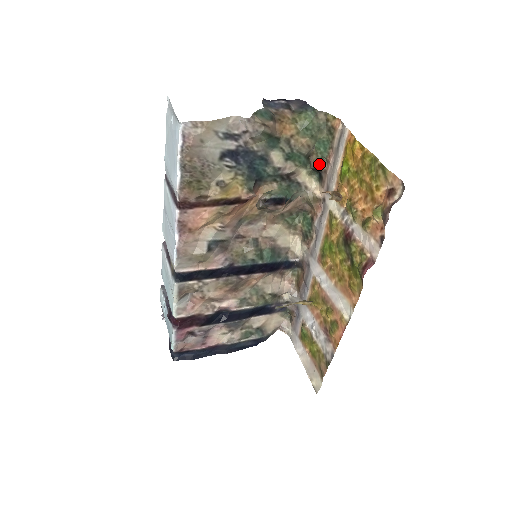
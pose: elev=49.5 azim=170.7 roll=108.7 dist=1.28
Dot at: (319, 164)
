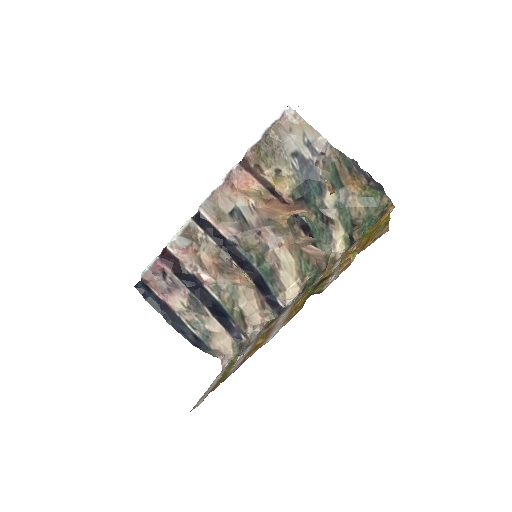
Dot at: (356, 233)
